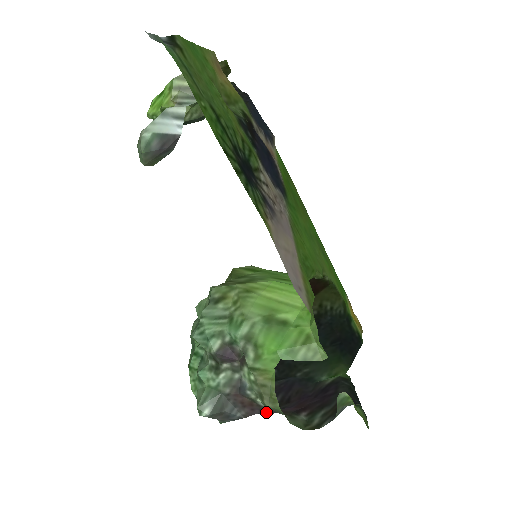
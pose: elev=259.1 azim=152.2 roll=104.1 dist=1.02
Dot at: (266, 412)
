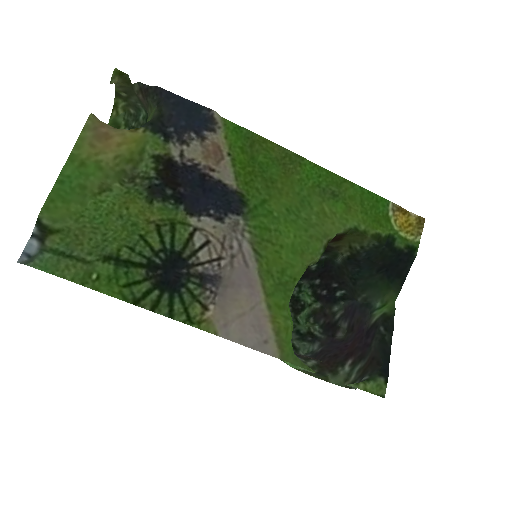
Dot at: (330, 350)
